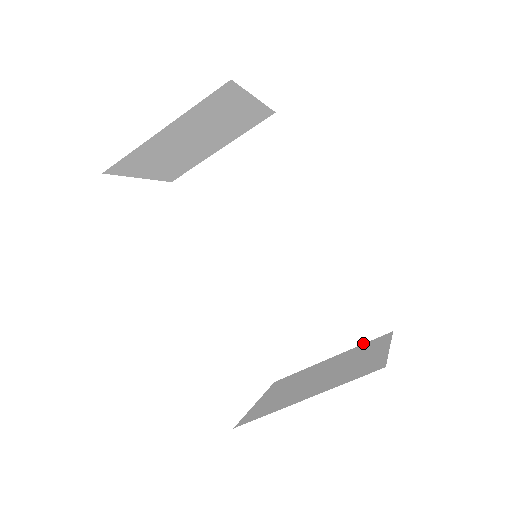
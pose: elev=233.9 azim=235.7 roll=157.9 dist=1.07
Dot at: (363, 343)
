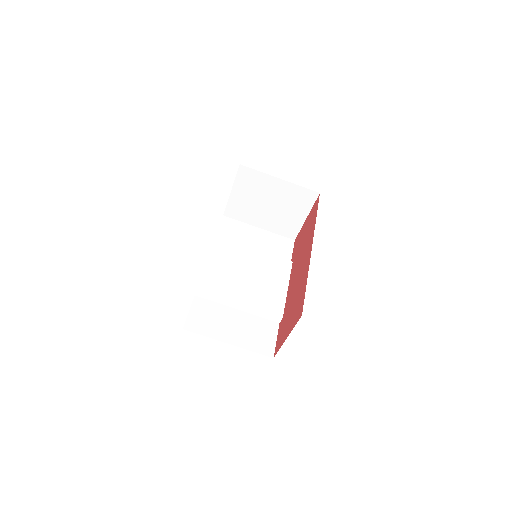
Dot at: (253, 351)
